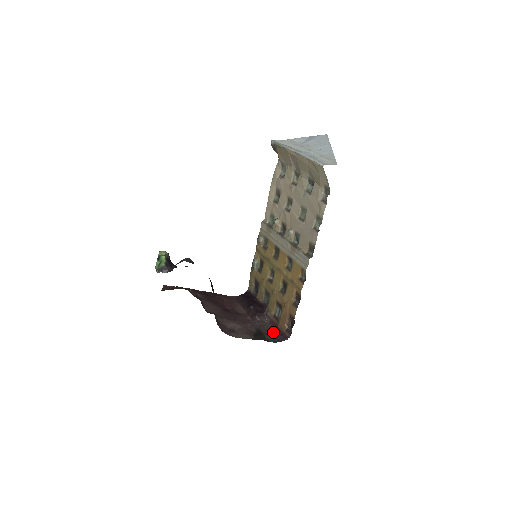
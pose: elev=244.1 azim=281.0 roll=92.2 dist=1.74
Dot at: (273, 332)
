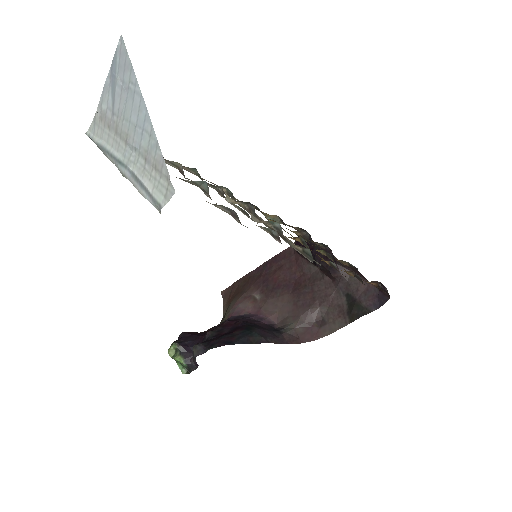
Dot at: (367, 285)
